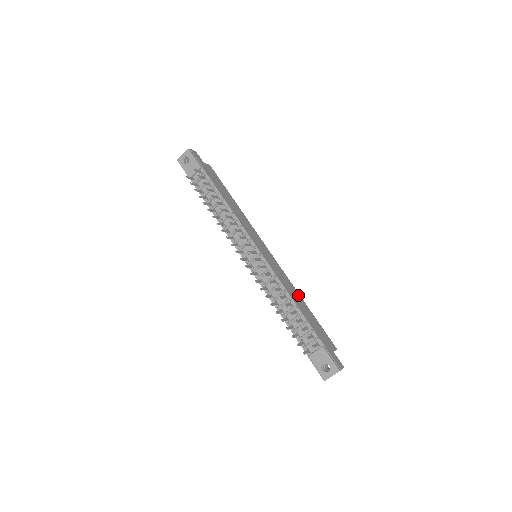
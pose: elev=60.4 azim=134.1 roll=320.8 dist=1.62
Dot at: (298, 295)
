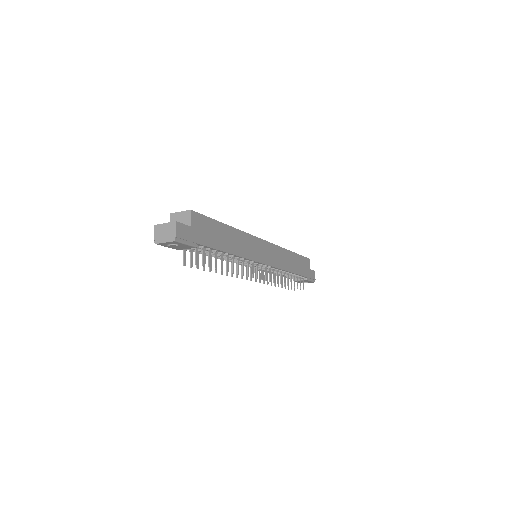
Dot at: (288, 254)
